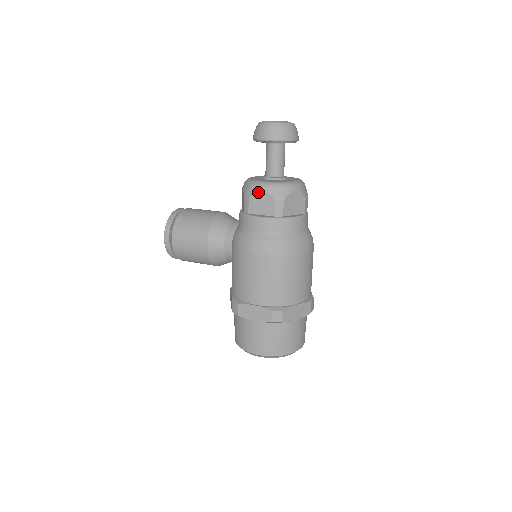
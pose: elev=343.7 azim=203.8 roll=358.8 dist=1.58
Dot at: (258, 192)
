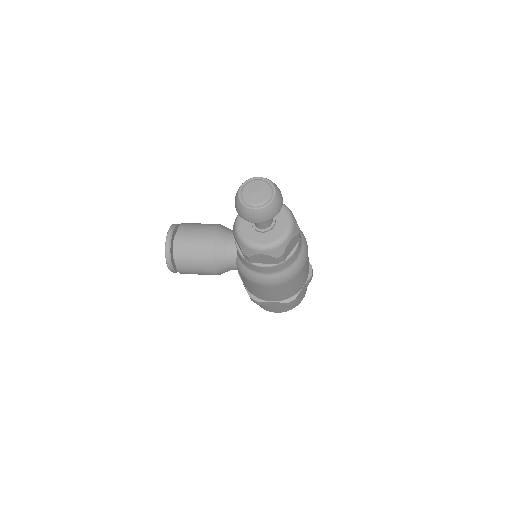
Dot at: (258, 255)
